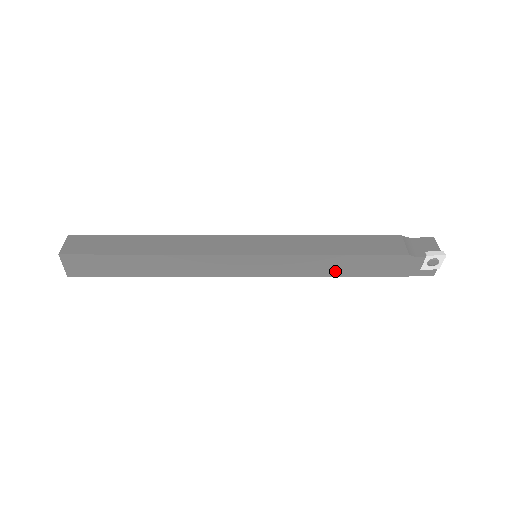
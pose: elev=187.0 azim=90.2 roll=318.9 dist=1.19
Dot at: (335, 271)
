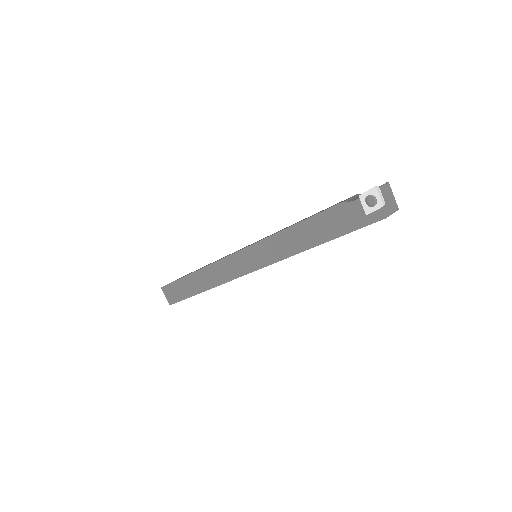
Dot at: (300, 245)
